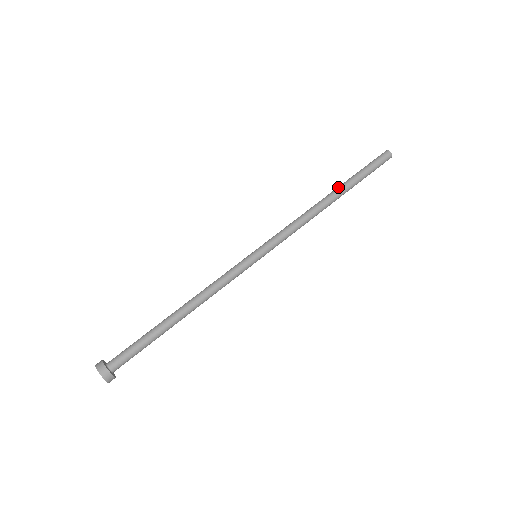
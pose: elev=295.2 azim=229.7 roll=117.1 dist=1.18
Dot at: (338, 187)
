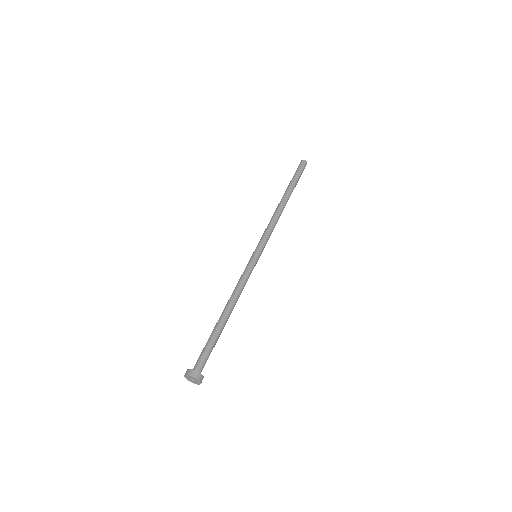
Dot at: (286, 193)
